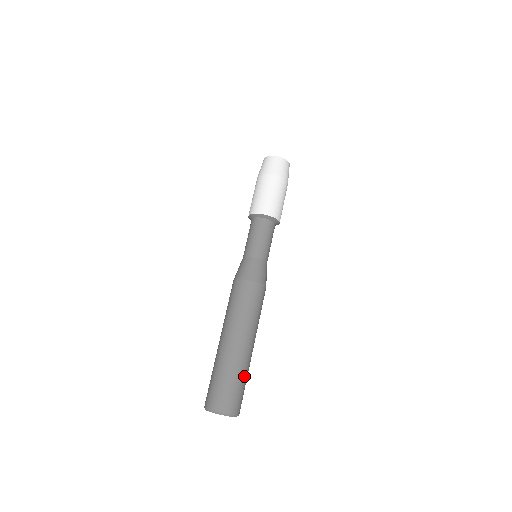
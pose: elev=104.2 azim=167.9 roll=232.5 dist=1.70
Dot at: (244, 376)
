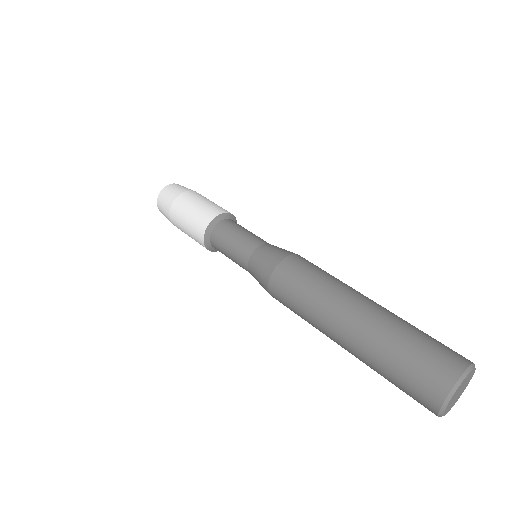
Dot at: occluded
